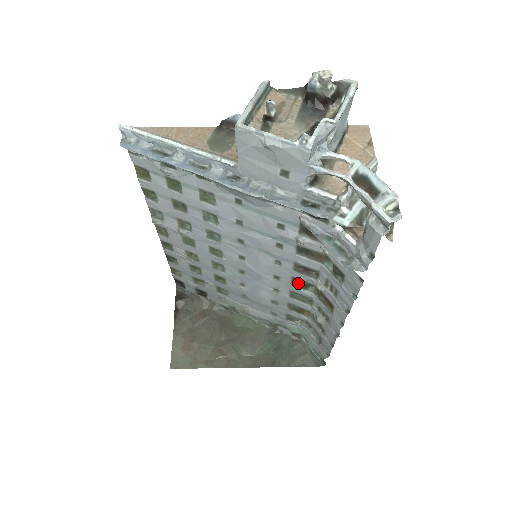
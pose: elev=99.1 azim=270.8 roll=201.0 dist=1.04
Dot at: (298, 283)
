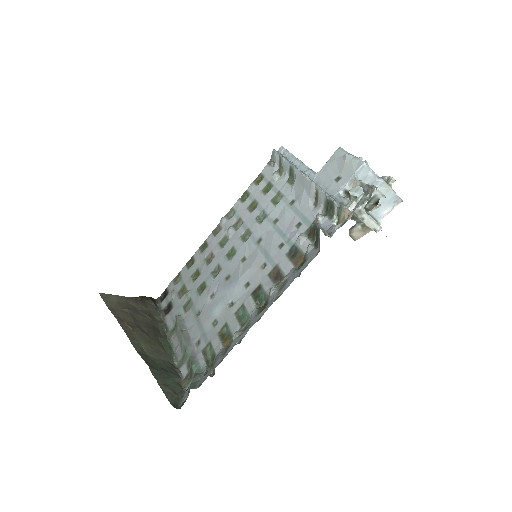
Dot at: (257, 293)
